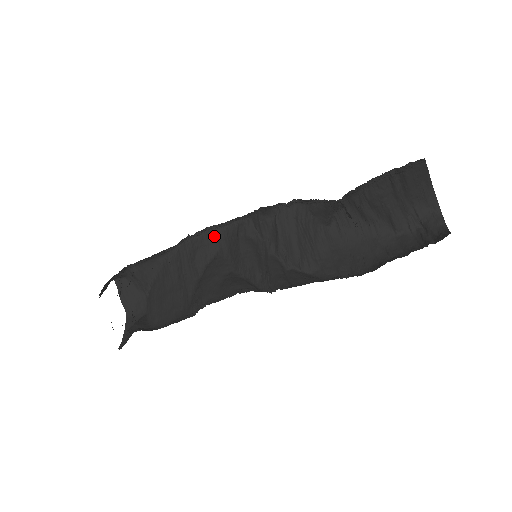
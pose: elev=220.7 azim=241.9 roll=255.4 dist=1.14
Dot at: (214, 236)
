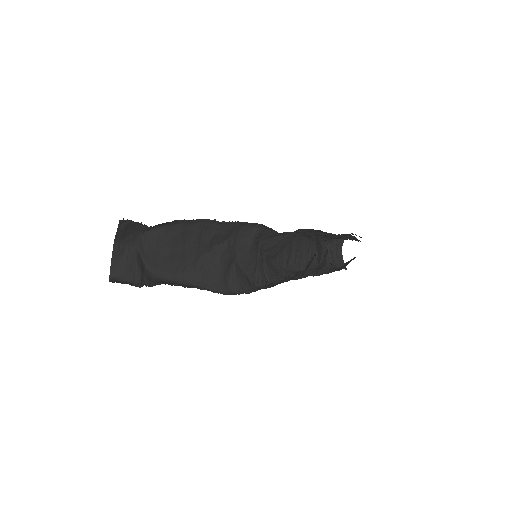
Dot at: (234, 228)
